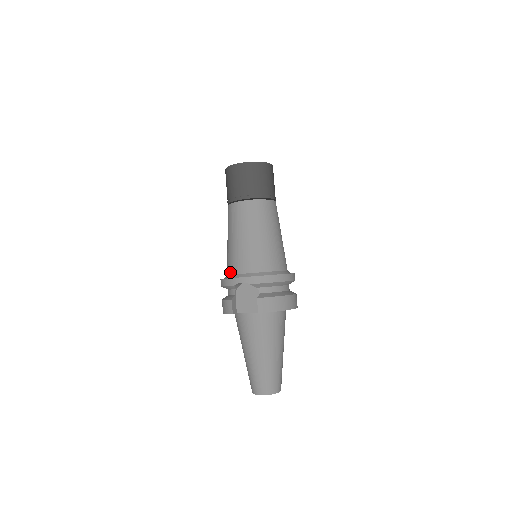
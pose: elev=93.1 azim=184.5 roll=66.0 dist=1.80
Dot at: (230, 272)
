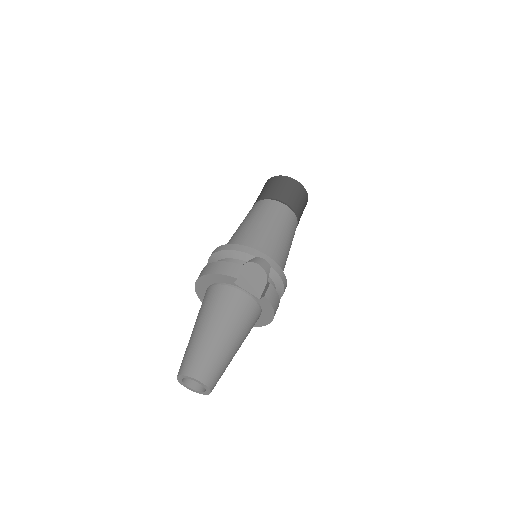
Dot at: (246, 245)
